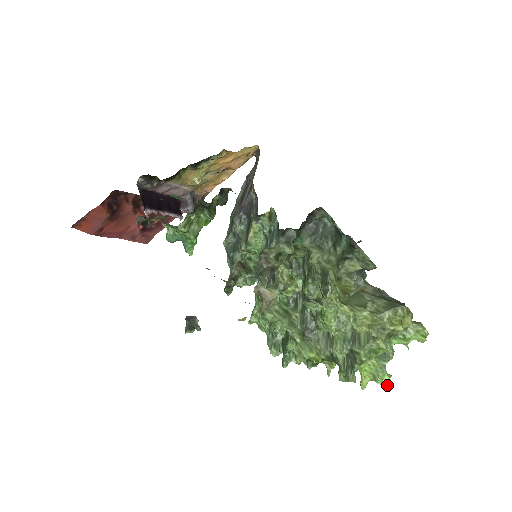
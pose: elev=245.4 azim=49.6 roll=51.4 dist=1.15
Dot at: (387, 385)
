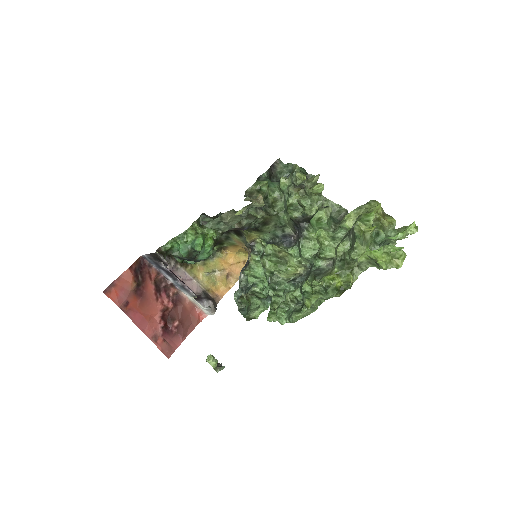
Dot at: (400, 249)
